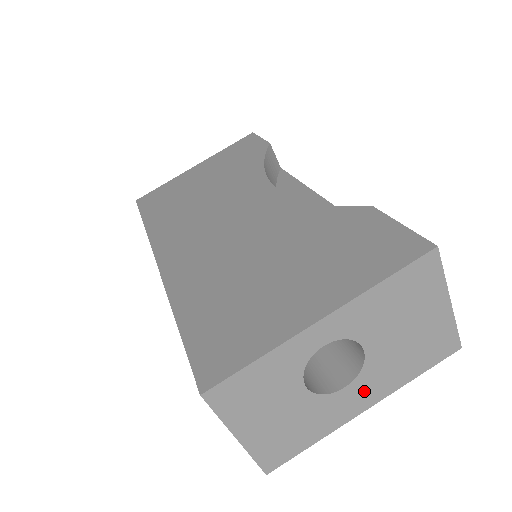
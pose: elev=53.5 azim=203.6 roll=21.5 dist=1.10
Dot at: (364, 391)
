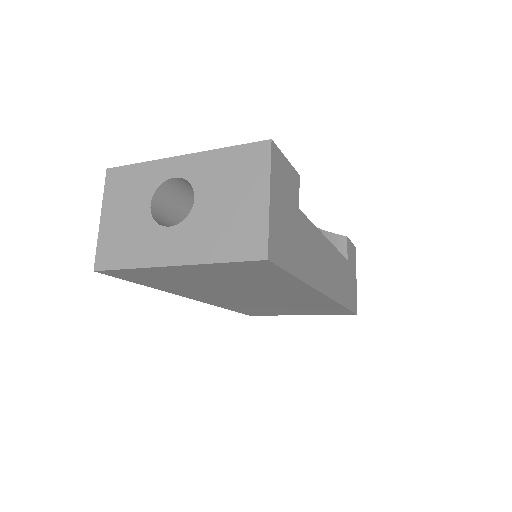
Dot at: (180, 243)
